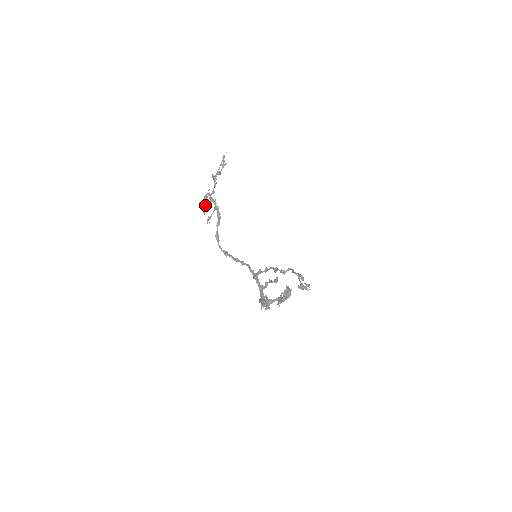
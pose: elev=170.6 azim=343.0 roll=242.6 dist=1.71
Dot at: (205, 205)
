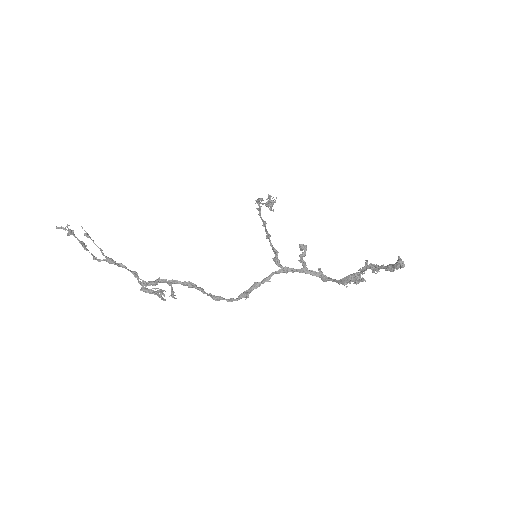
Dot at: (157, 295)
